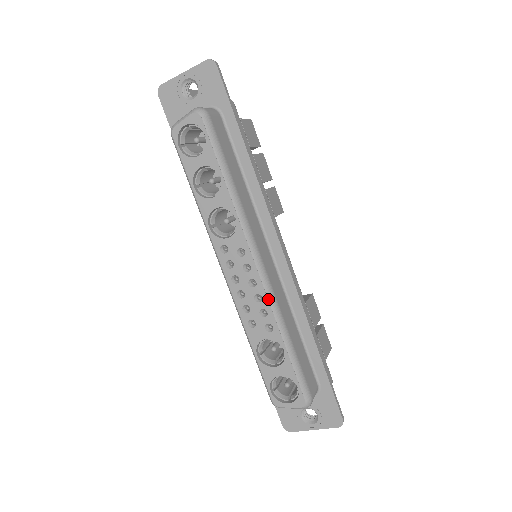
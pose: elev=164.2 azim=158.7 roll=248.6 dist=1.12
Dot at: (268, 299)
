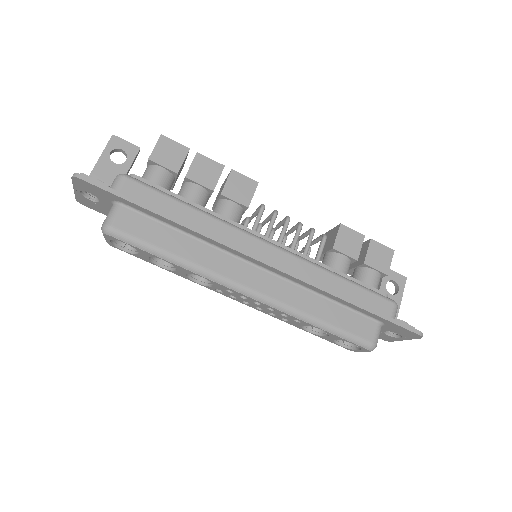
Dot at: (277, 309)
